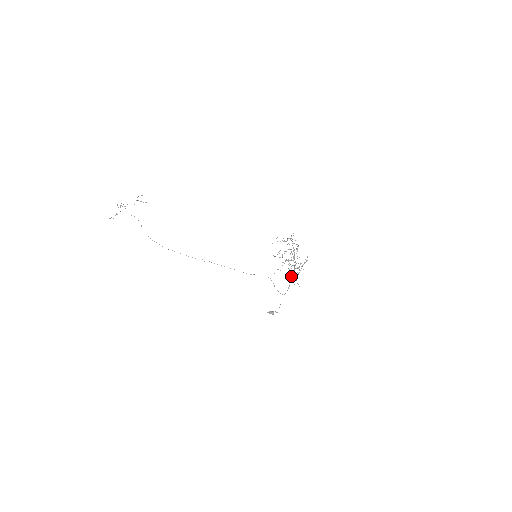
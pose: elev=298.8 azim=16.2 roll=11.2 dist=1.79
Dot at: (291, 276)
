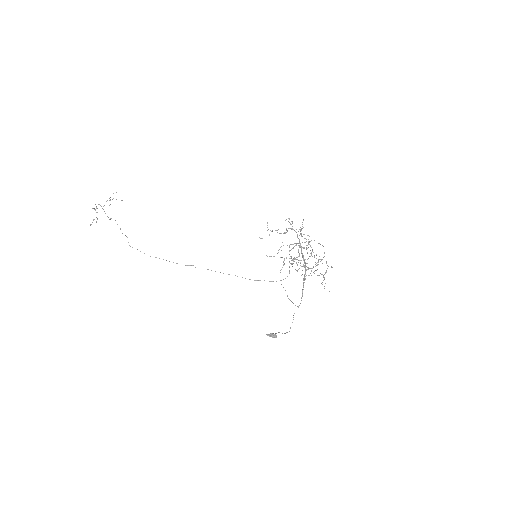
Dot at: occluded
